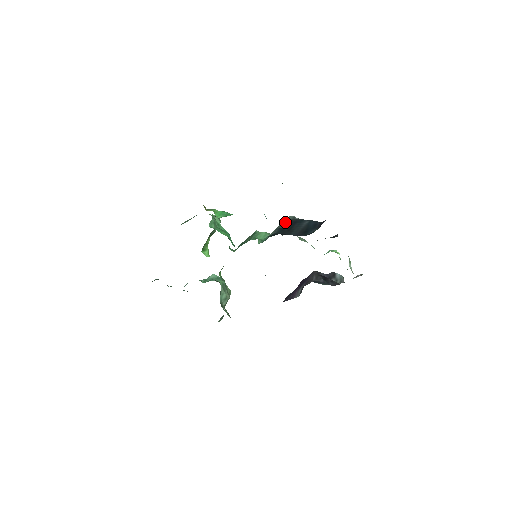
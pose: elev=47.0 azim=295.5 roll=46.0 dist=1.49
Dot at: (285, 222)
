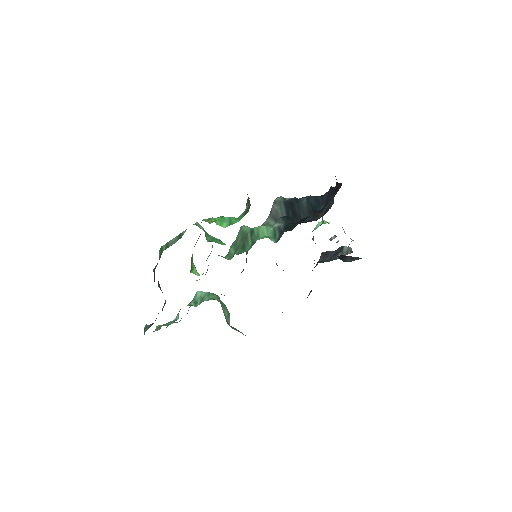
Dot at: (279, 207)
